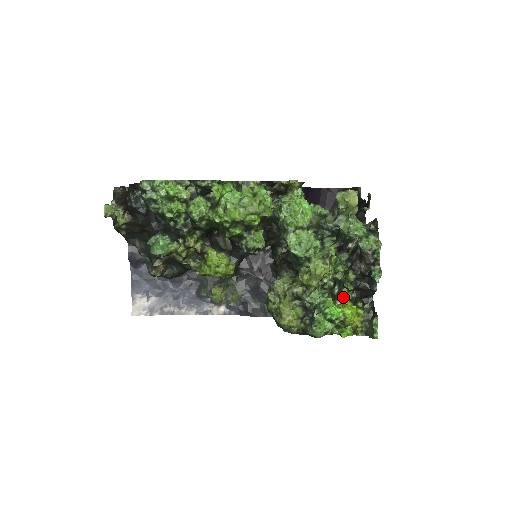
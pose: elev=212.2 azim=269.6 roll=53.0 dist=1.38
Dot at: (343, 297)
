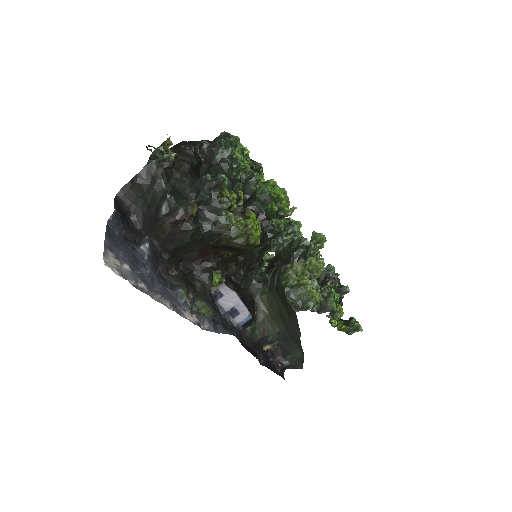
Dot at: occluded
